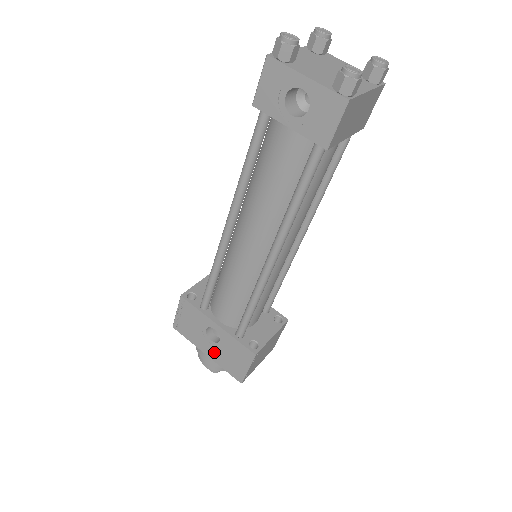
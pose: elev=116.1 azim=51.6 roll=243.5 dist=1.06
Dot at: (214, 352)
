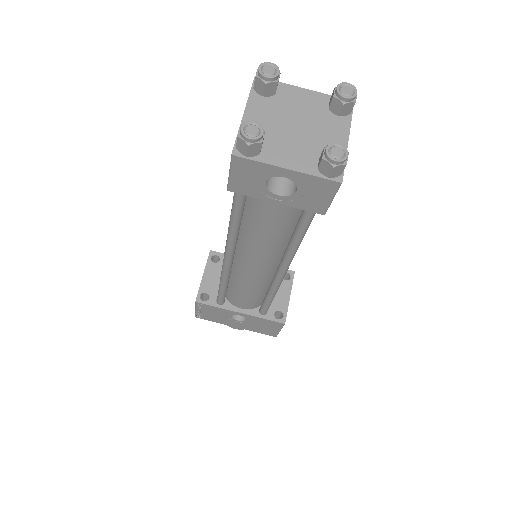
Dot at: (243, 326)
